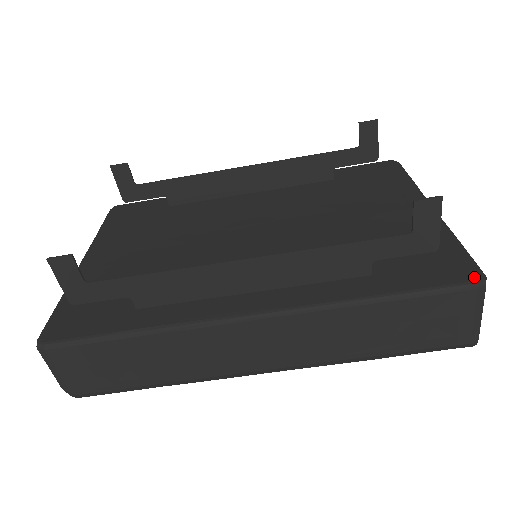
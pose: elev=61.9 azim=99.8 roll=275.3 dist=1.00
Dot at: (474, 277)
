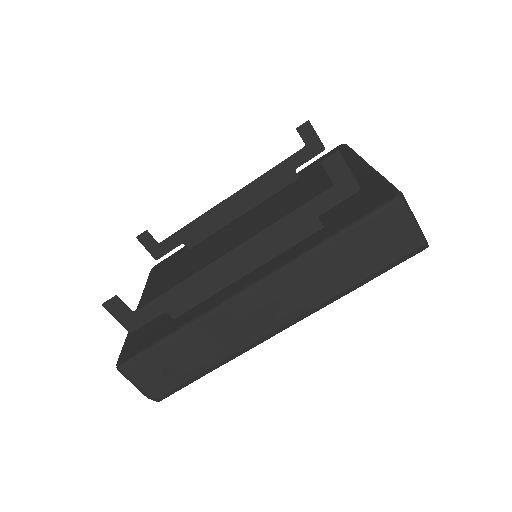
Dot at: (391, 196)
